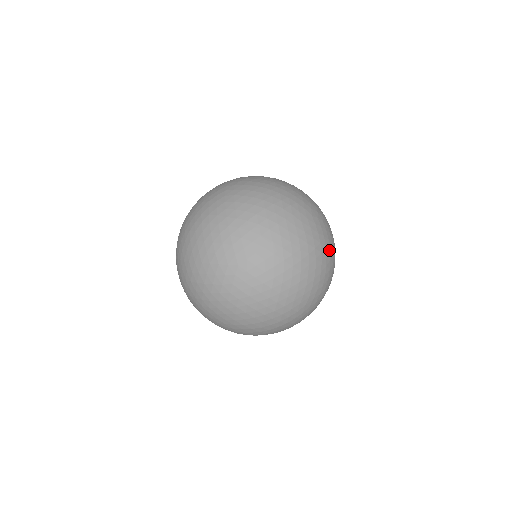
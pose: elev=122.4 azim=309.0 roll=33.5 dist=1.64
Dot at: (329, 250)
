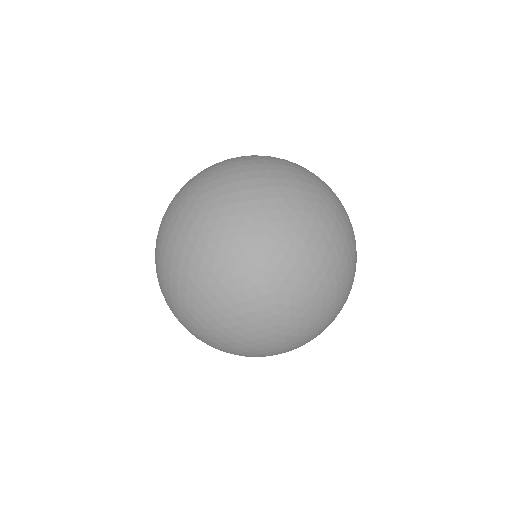
Dot at: occluded
